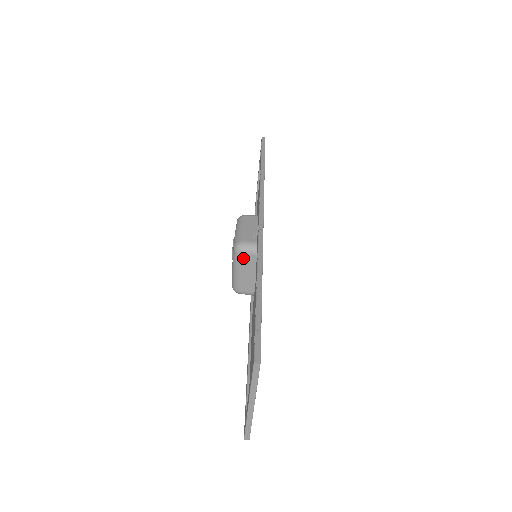
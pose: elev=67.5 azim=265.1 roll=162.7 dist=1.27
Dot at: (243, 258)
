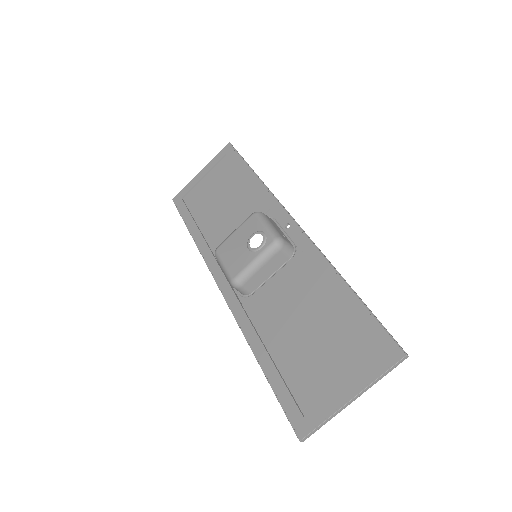
Dot at: (277, 254)
